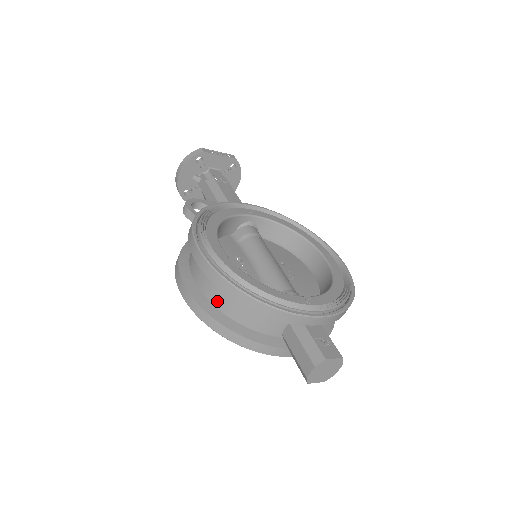
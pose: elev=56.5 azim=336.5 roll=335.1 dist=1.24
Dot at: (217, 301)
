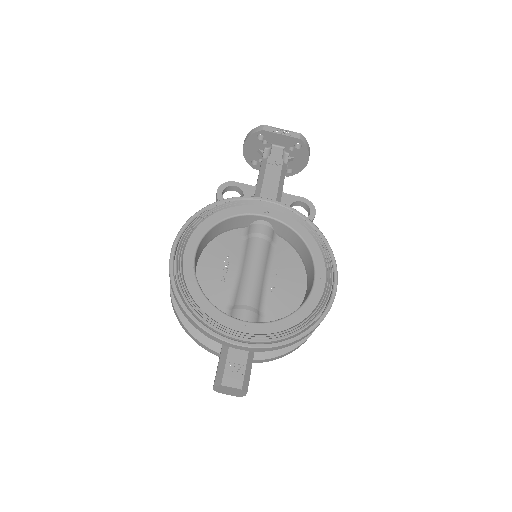
Dot at: occluded
